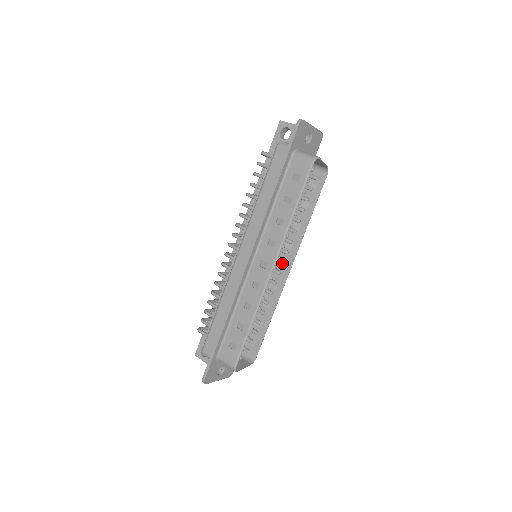
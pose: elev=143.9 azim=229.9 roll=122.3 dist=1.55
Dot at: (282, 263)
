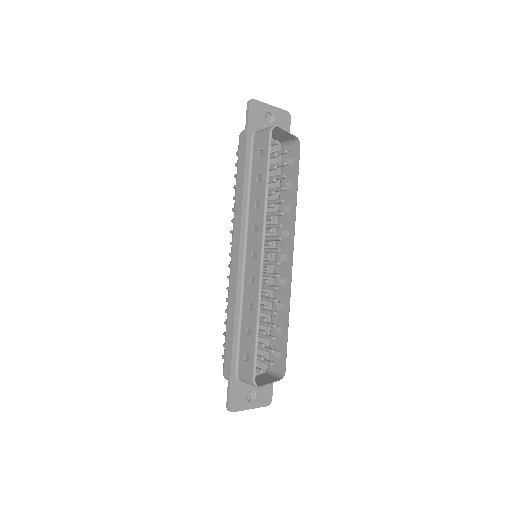
Dot at: (278, 251)
